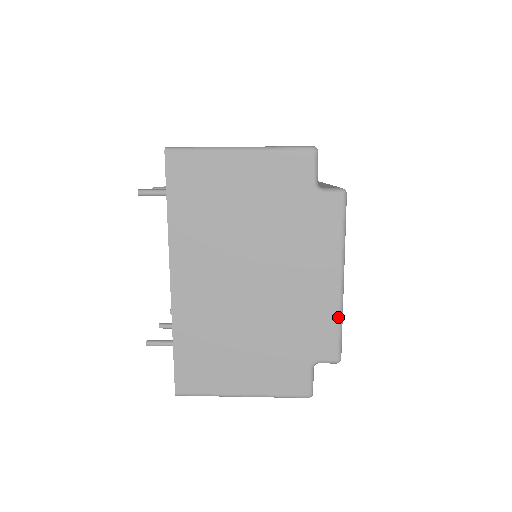
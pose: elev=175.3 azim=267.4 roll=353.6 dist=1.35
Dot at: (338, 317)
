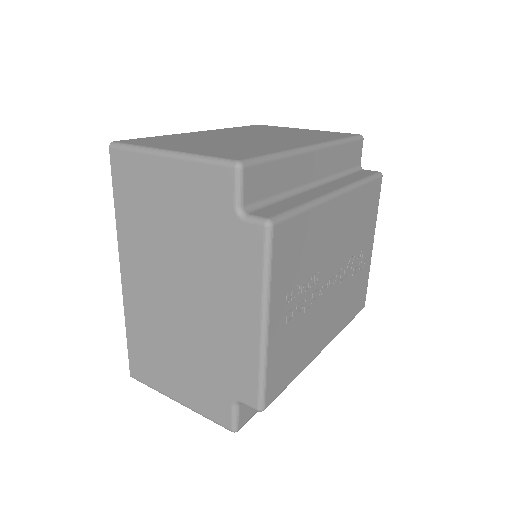
Dot at: (259, 365)
